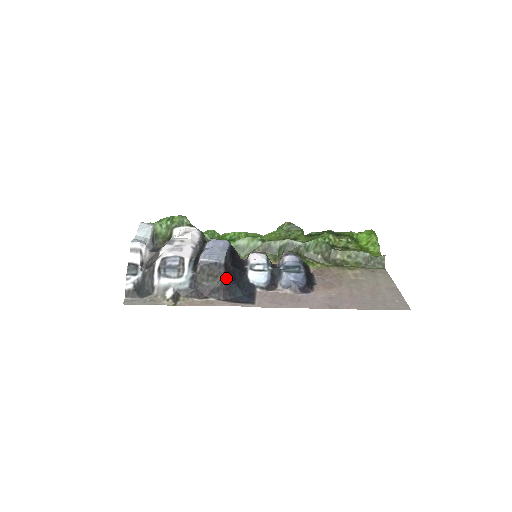
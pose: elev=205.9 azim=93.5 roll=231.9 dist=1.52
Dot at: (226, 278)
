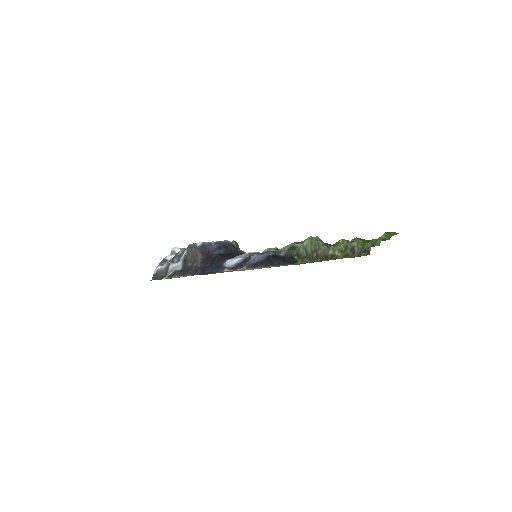
Dot at: (202, 259)
